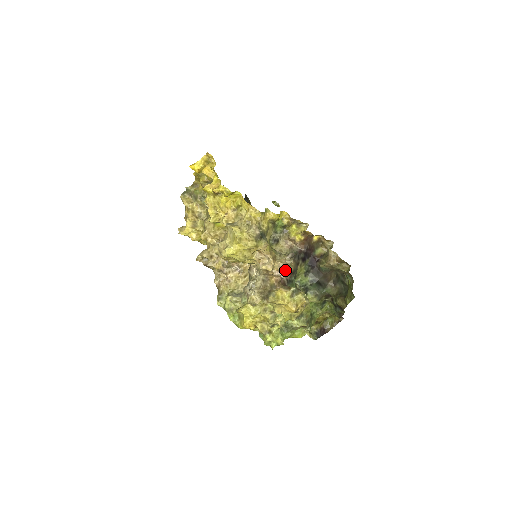
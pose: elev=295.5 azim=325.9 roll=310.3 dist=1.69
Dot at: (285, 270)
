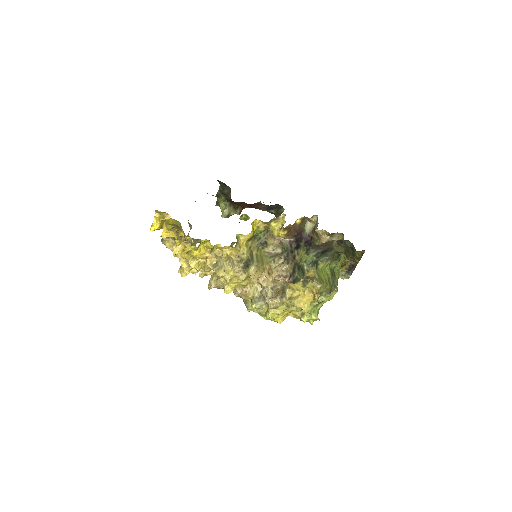
Dot at: (284, 278)
